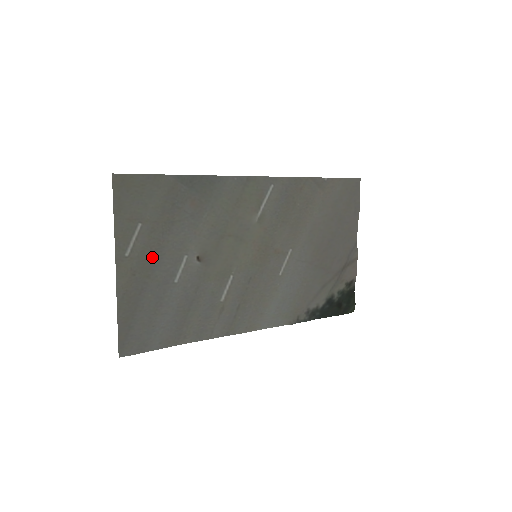
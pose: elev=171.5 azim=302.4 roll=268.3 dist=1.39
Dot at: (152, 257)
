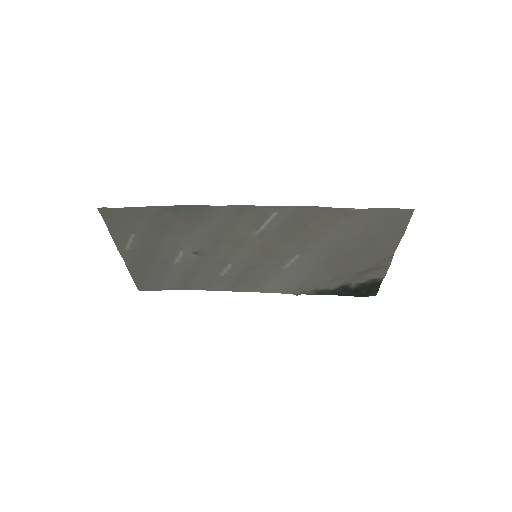
Dot at: (150, 250)
